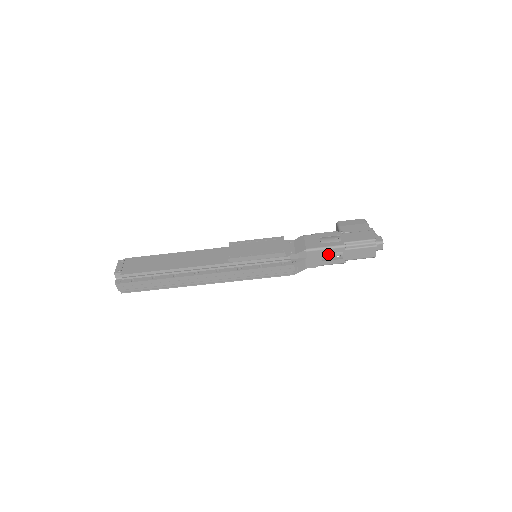
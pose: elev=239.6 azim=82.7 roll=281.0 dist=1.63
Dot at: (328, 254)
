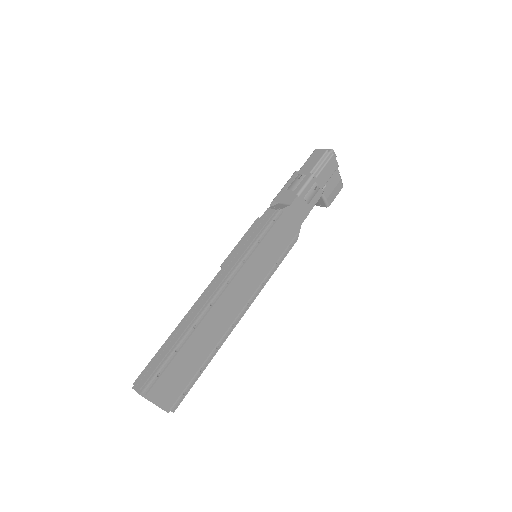
Dot at: (291, 185)
